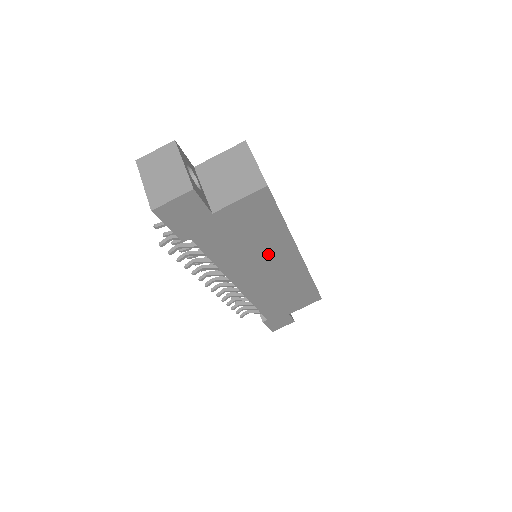
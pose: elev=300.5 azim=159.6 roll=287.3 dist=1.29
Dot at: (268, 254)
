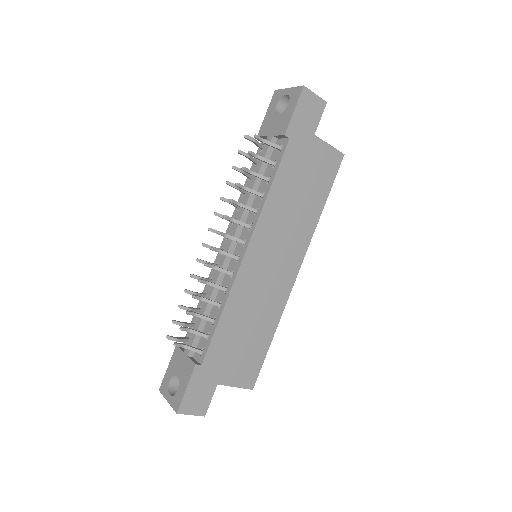
Dot at: (292, 231)
